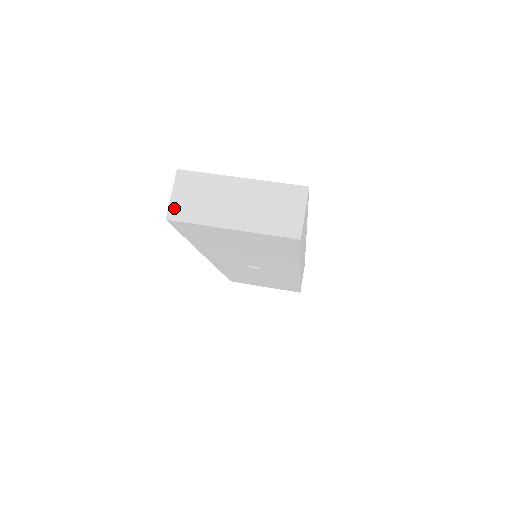
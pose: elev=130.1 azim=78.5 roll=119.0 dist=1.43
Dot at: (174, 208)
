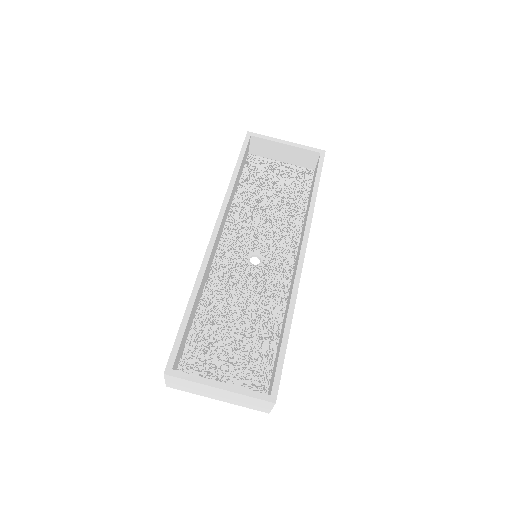
Dot at: (170, 385)
